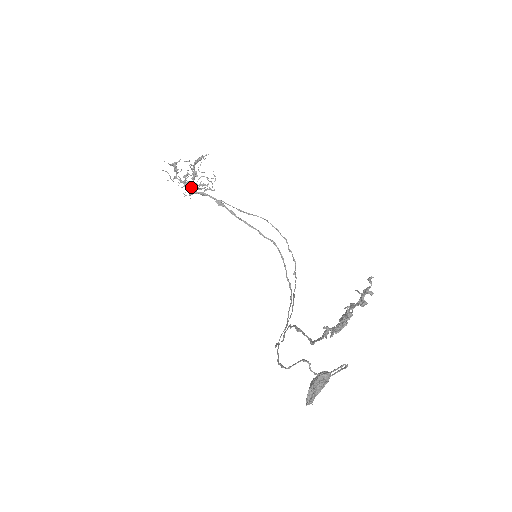
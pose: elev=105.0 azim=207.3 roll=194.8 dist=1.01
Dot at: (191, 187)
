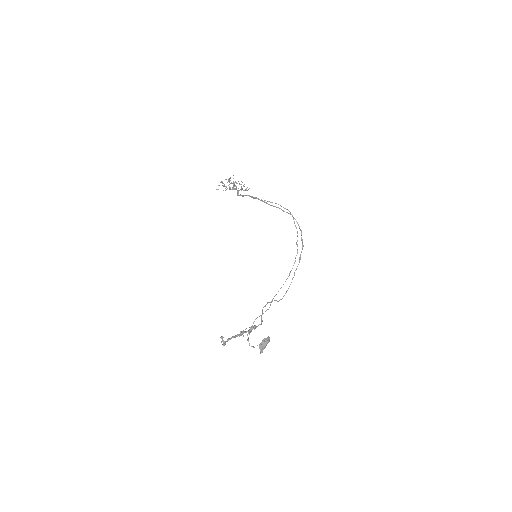
Dot at: (237, 191)
